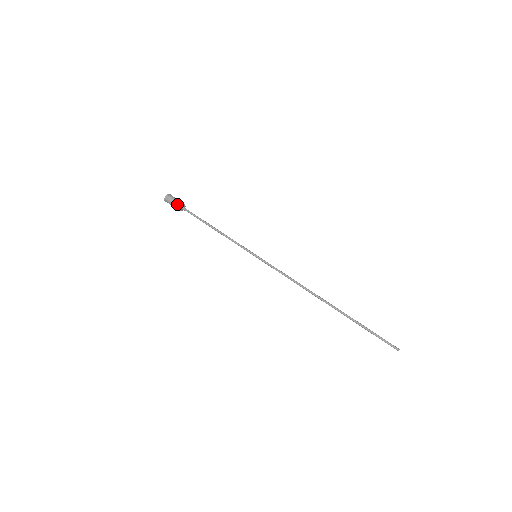
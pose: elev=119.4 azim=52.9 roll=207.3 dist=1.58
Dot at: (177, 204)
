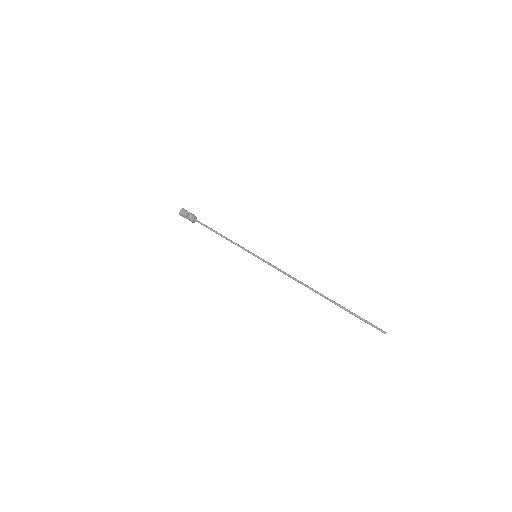
Dot at: (189, 218)
